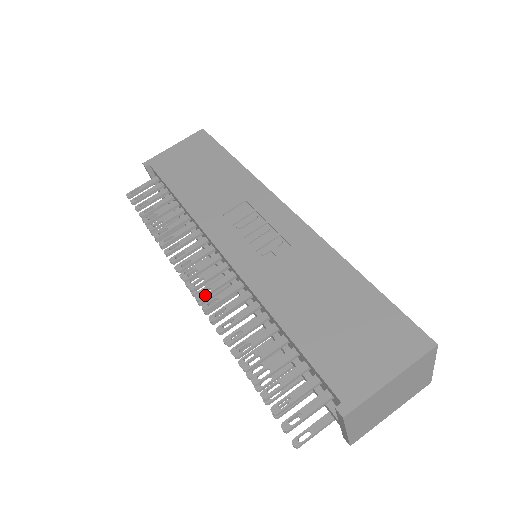
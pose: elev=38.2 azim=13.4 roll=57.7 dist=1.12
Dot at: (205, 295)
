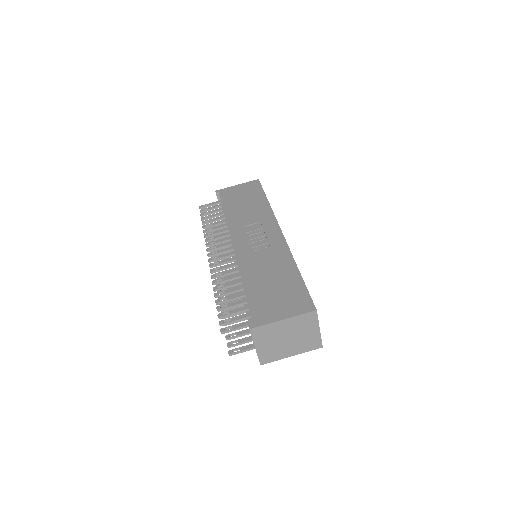
Dot at: (215, 265)
